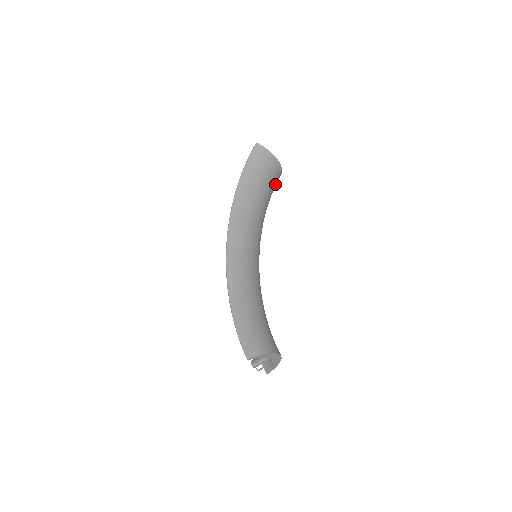
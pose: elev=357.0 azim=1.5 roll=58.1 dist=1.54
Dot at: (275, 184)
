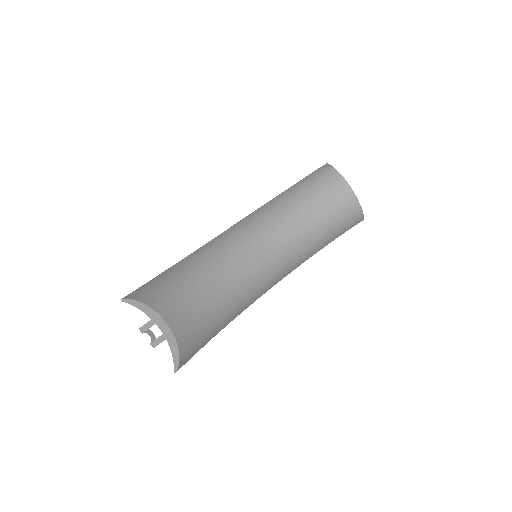
Dot at: (340, 208)
